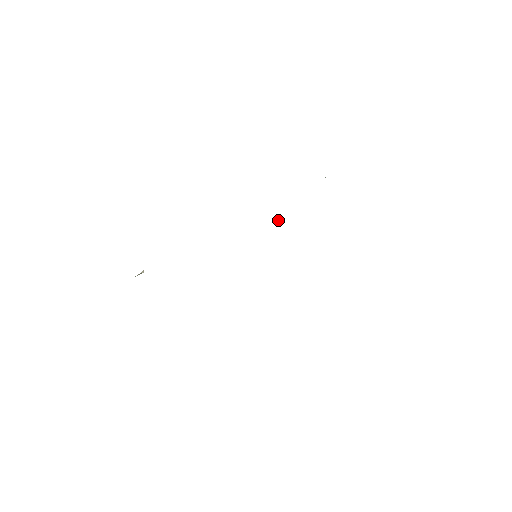
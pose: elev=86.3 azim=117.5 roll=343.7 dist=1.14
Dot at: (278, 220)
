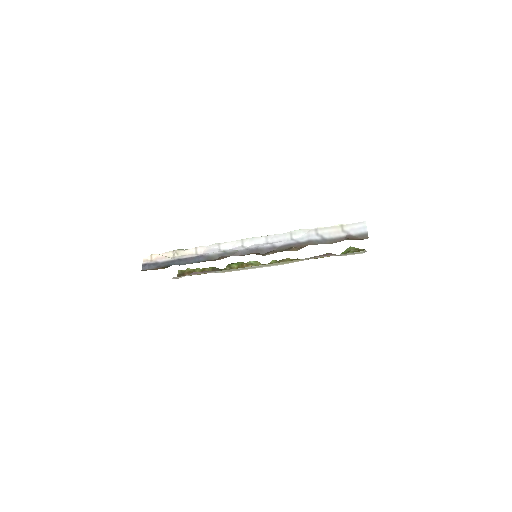
Dot at: occluded
